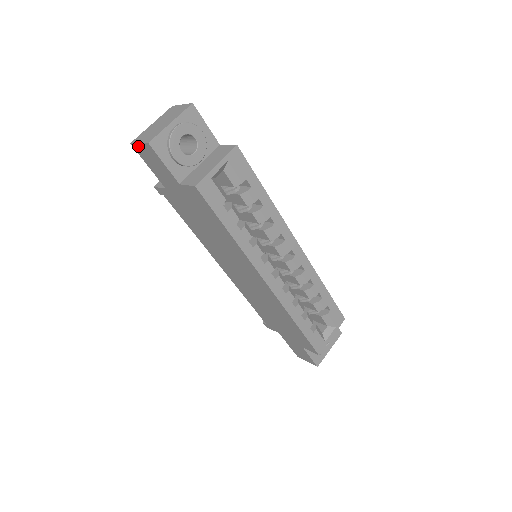
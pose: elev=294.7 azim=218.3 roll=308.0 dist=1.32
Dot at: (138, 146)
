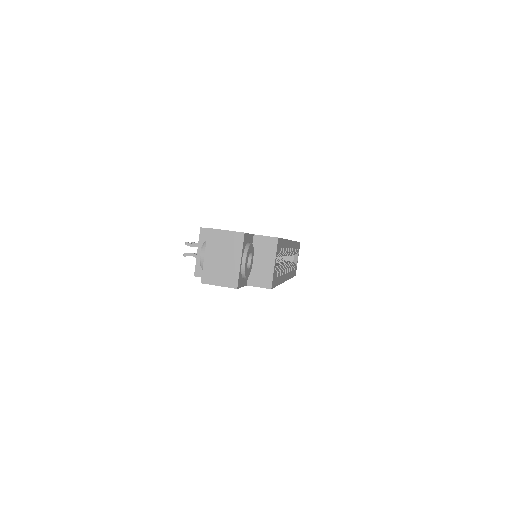
Dot at: occluded
